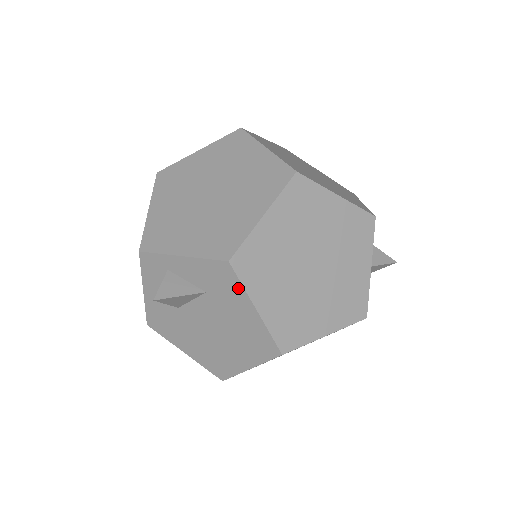
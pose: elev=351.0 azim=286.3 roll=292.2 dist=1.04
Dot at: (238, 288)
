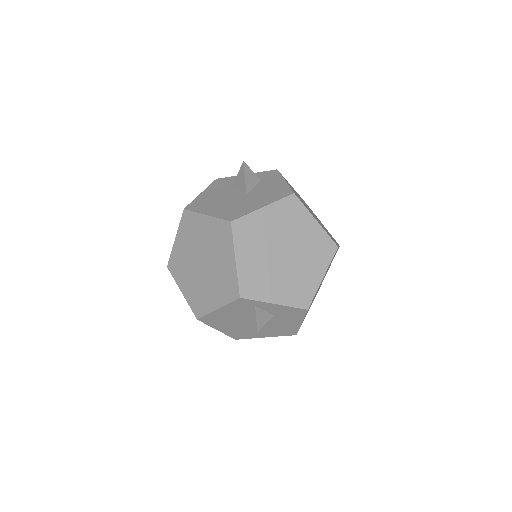
Dot at: (301, 317)
